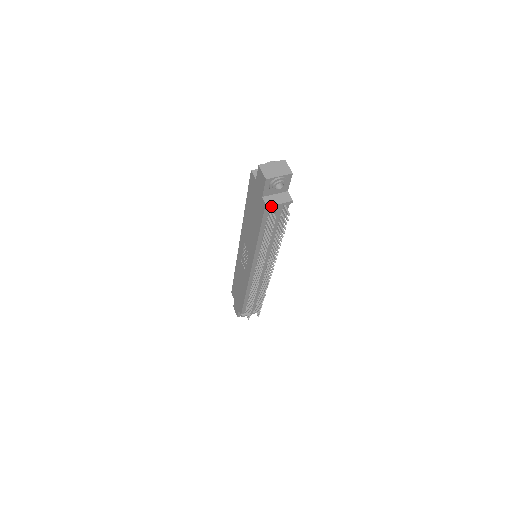
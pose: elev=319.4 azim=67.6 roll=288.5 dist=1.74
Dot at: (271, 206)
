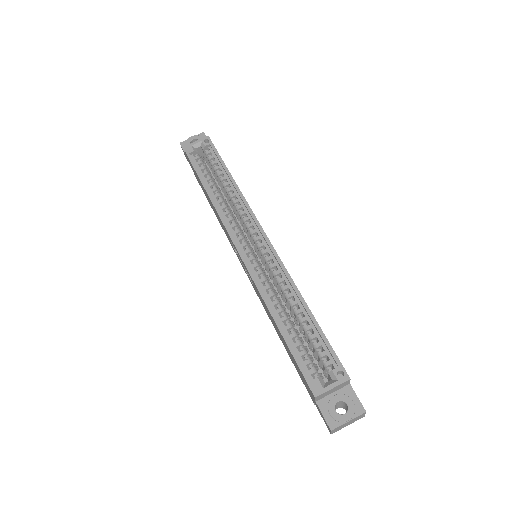
Dot at: occluded
